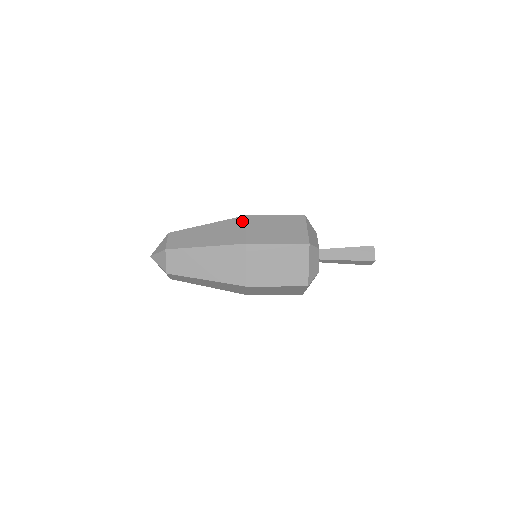
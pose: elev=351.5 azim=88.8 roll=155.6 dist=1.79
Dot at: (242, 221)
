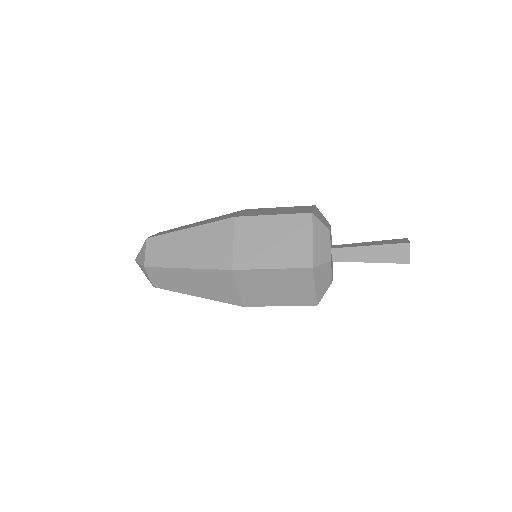
Dot at: (229, 228)
